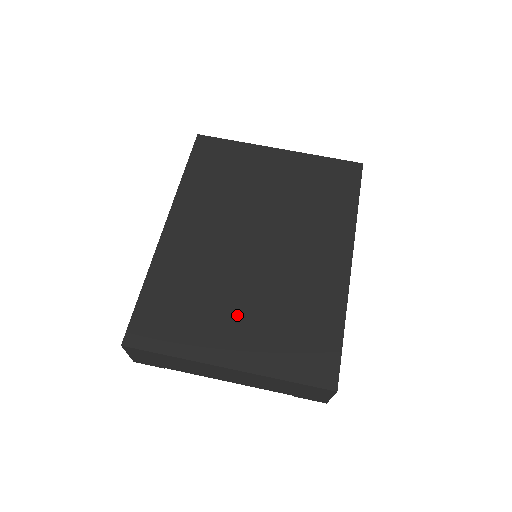
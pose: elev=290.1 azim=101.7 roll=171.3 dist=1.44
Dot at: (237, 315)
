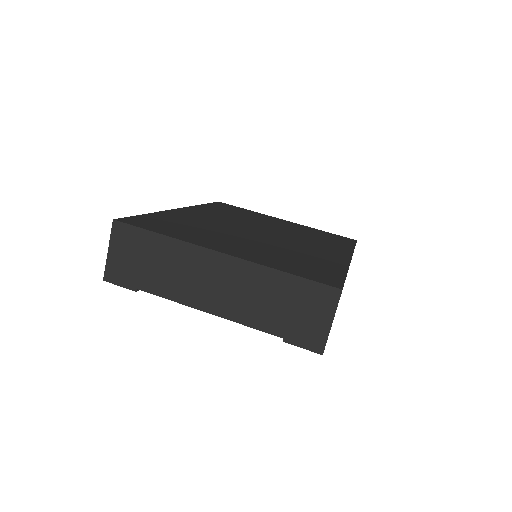
Dot at: (237, 242)
